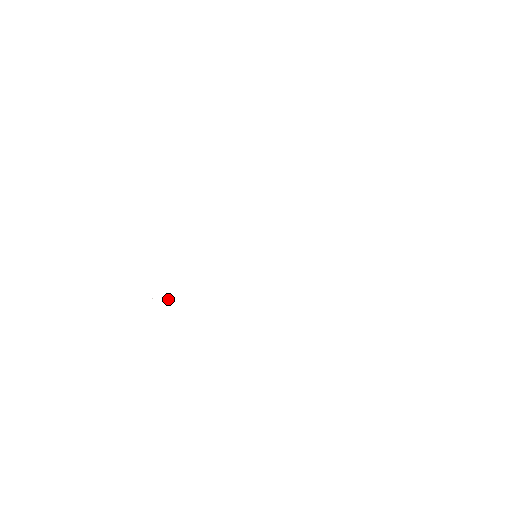
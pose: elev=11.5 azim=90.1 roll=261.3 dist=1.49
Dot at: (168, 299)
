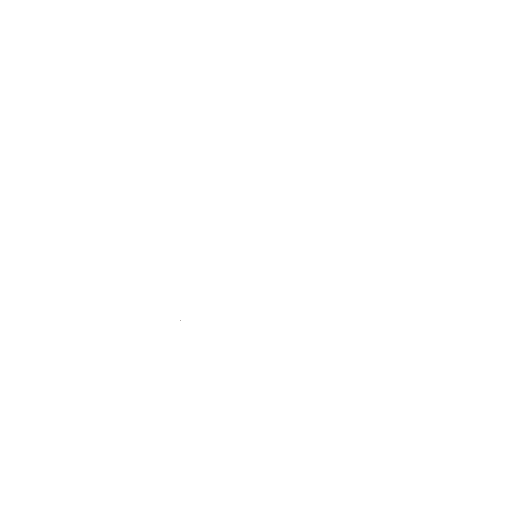
Dot at: occluded
